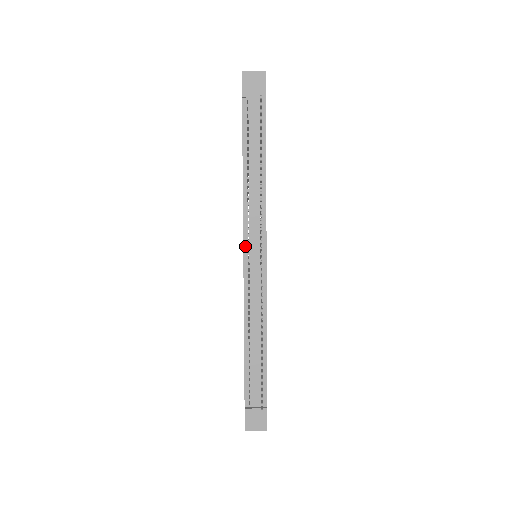
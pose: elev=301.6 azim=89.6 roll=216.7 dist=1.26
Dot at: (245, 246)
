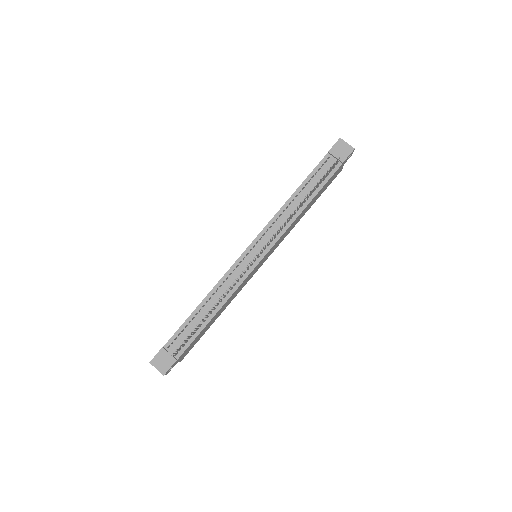
Dot at: (254, 241)
